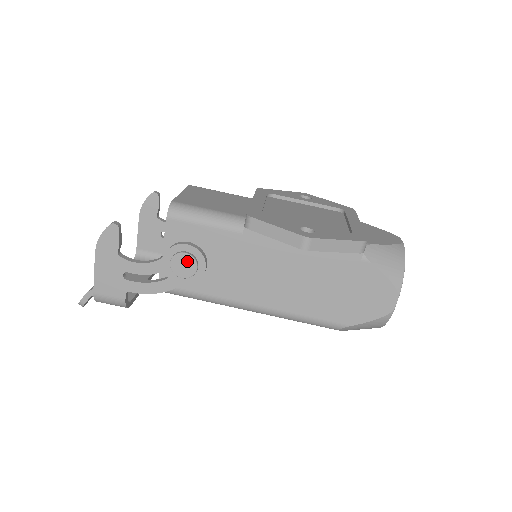
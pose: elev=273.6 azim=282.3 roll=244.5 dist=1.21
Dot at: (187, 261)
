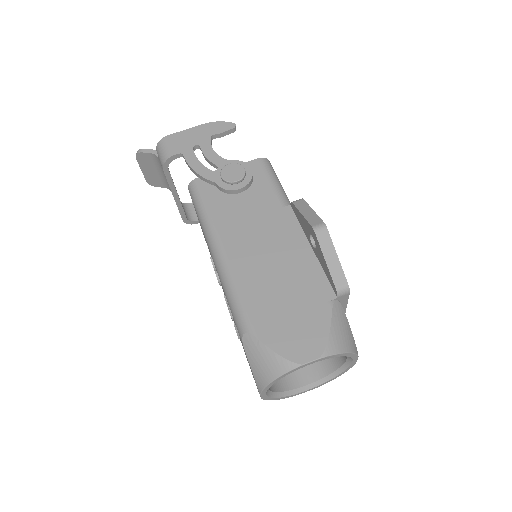
Dot at: (239, 172)
